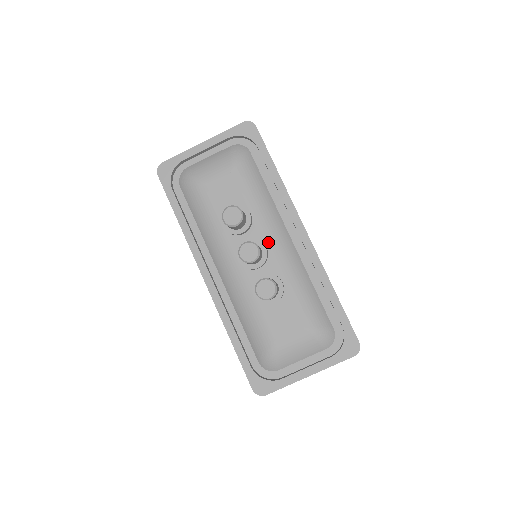
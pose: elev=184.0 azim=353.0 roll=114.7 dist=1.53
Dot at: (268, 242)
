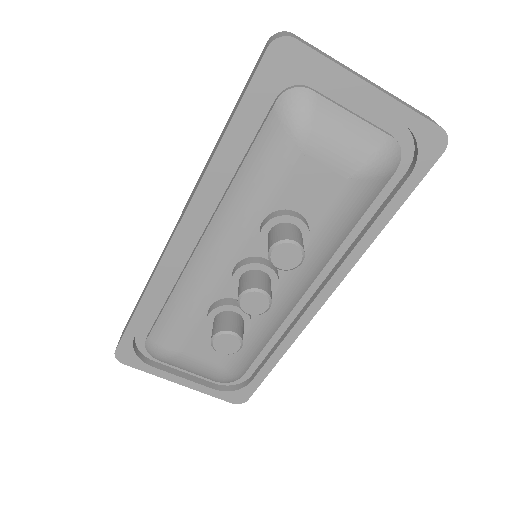
Dot at: (284, 282)
